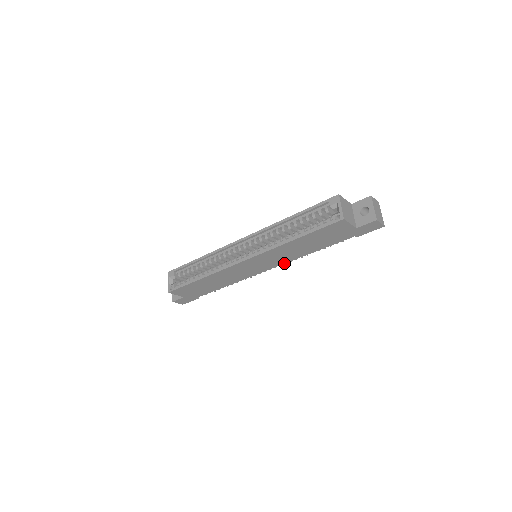
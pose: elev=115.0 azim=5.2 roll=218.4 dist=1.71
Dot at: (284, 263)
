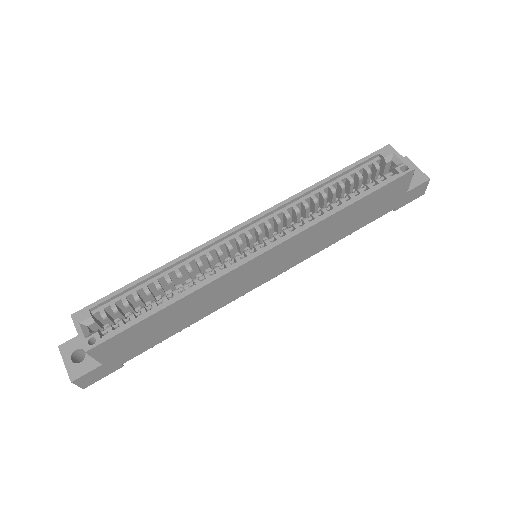
Dot at: (296, 264)
